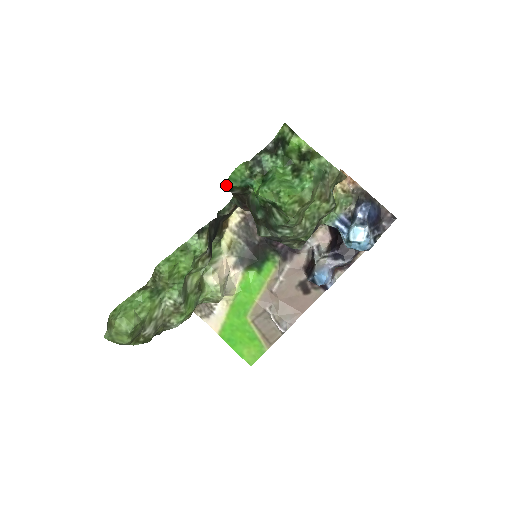
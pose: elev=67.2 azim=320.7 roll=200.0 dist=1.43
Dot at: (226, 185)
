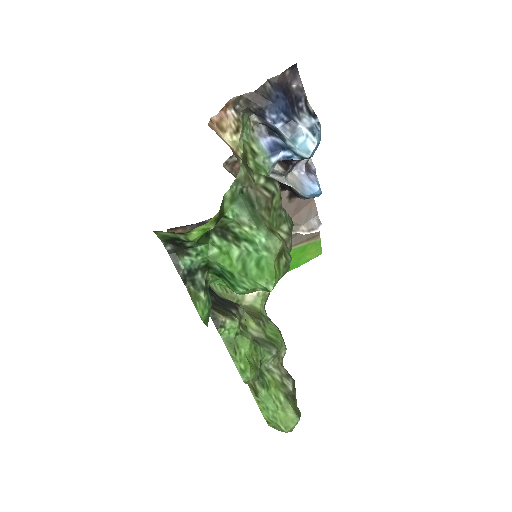
Dot at: occluded
